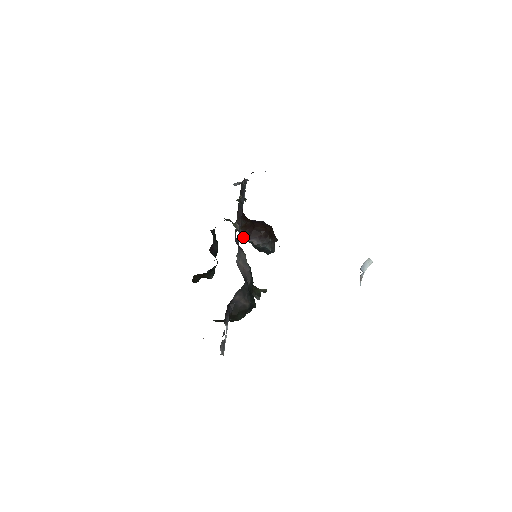
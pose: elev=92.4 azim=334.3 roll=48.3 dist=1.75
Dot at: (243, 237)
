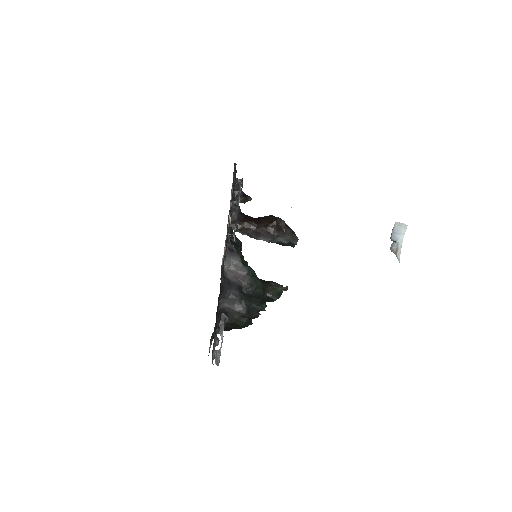
Dot at: occluded
